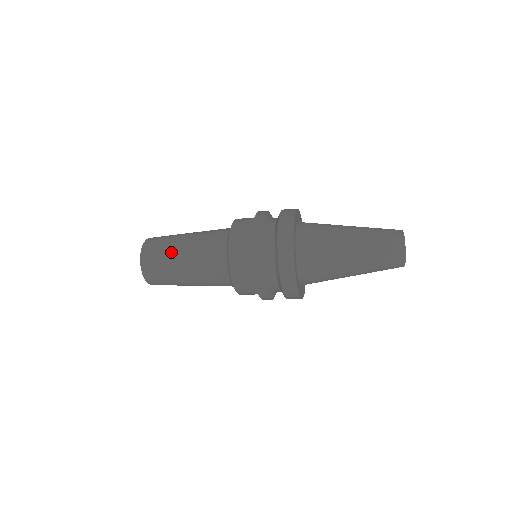
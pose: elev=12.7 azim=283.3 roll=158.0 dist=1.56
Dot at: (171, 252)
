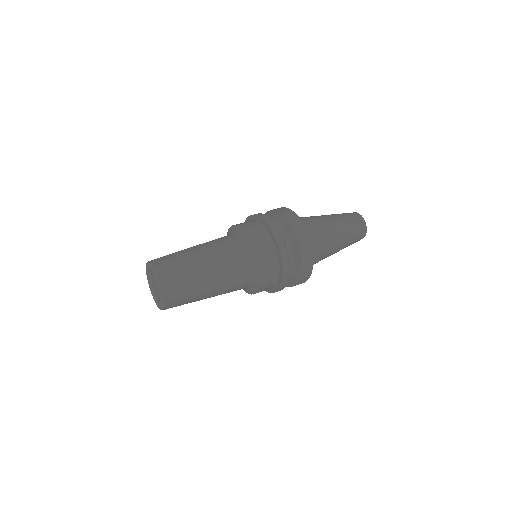
Dot at: occluded
